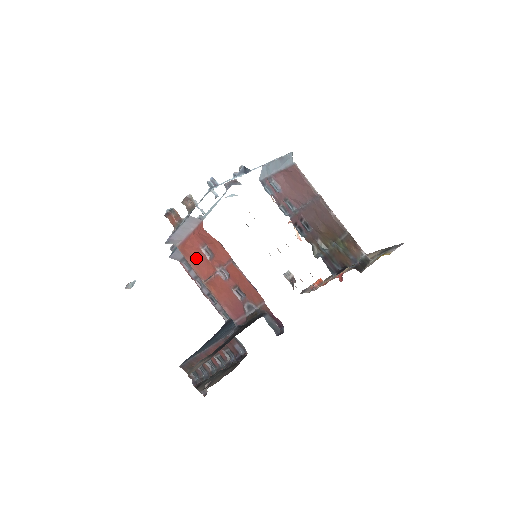
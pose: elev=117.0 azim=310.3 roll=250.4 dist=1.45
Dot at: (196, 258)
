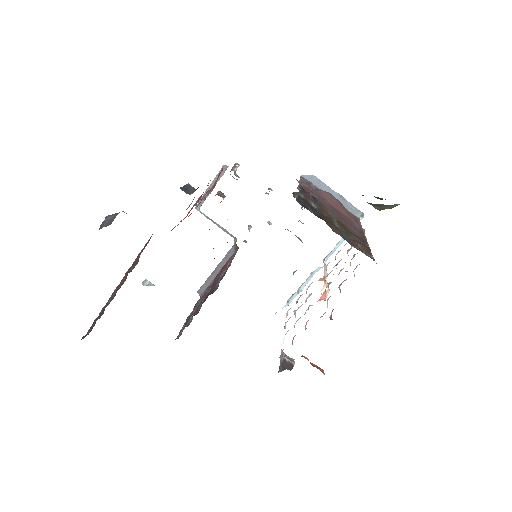
Dot at: occluded
